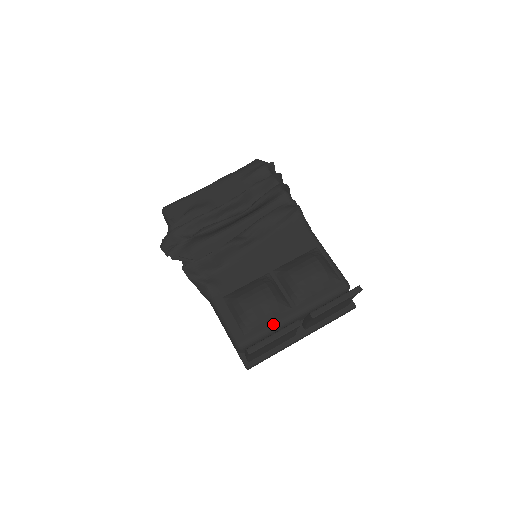
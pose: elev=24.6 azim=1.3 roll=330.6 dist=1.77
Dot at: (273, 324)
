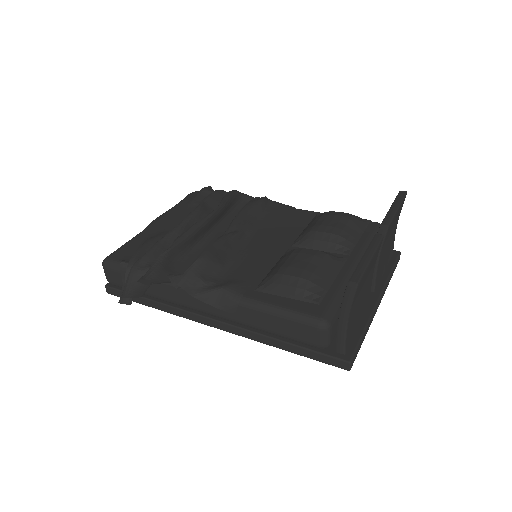
Dot at: (341, 282)
